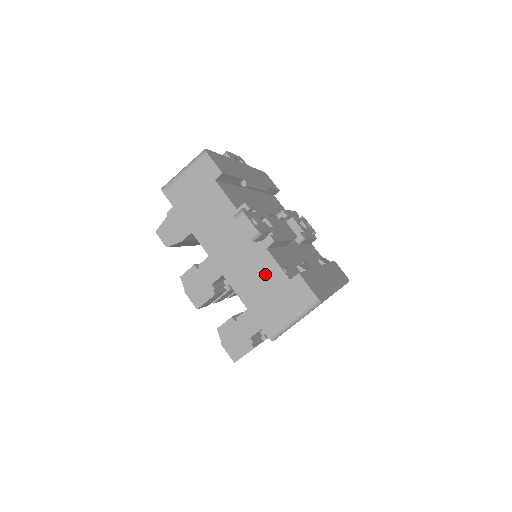
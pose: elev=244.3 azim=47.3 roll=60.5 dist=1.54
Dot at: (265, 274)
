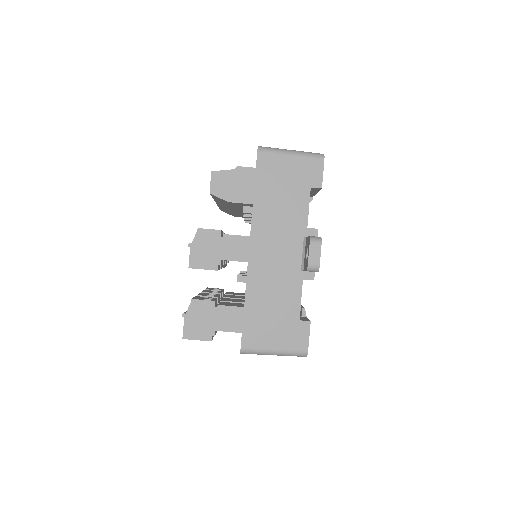
Dot at: (284, 298)
